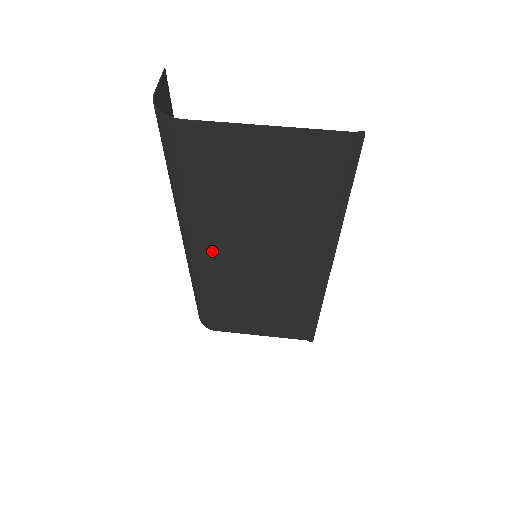
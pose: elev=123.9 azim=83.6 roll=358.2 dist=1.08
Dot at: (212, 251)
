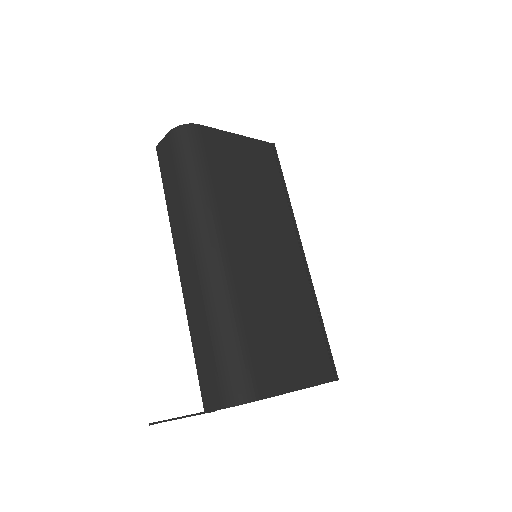
Dot at: (230, 240)
